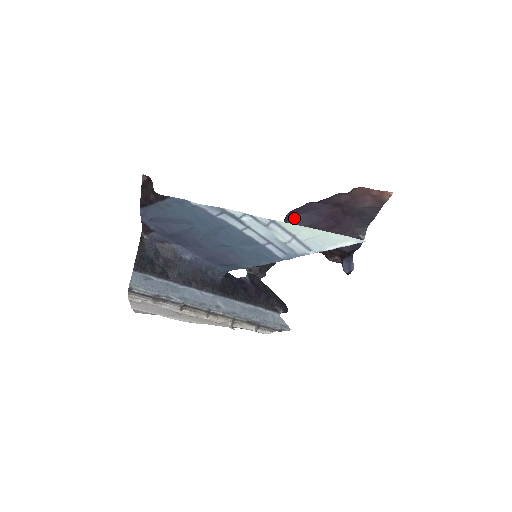
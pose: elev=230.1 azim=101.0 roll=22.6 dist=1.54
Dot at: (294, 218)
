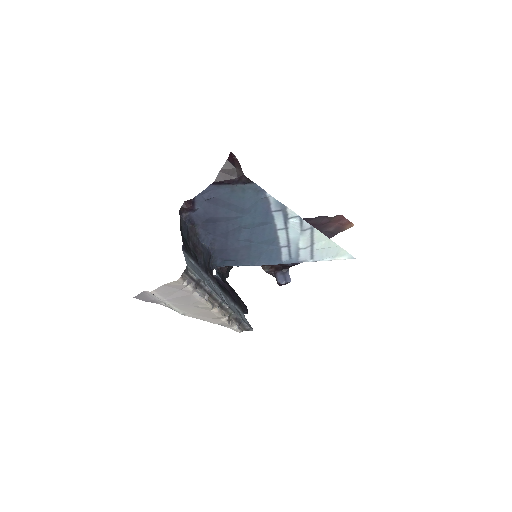
Dot at: occluded
